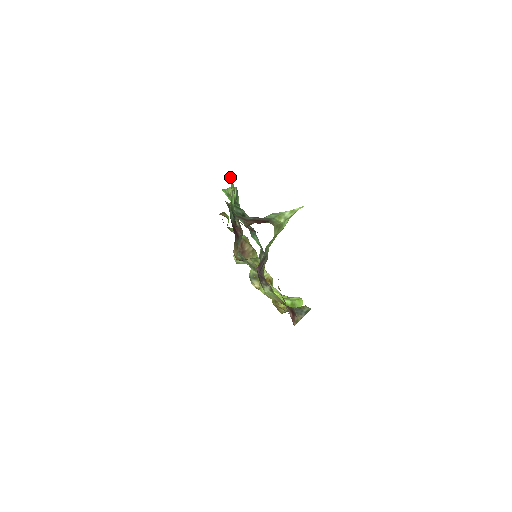
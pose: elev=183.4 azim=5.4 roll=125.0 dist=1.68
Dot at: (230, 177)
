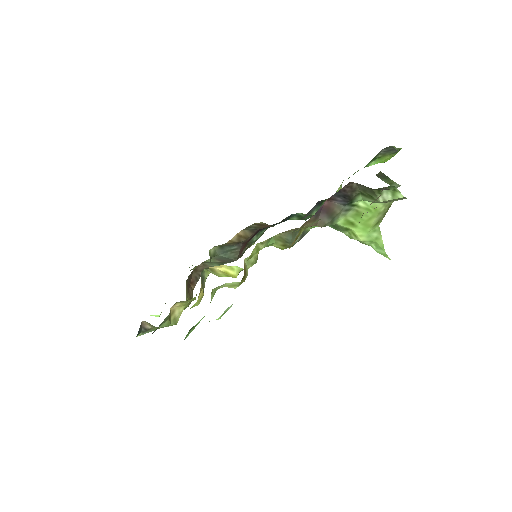
Dot at: (396, 153)
